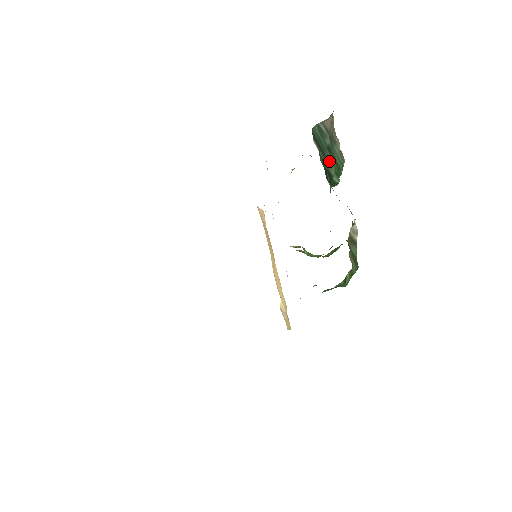
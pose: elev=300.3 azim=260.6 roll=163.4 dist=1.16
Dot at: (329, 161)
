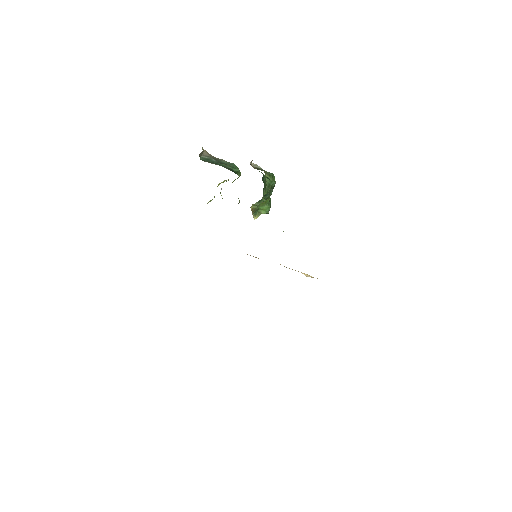
Dot at: (223, 165)
